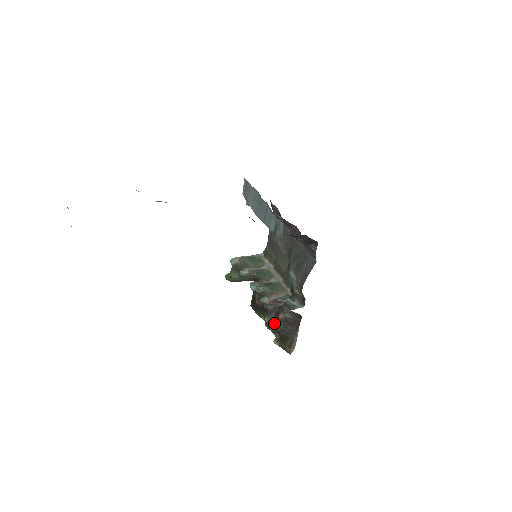
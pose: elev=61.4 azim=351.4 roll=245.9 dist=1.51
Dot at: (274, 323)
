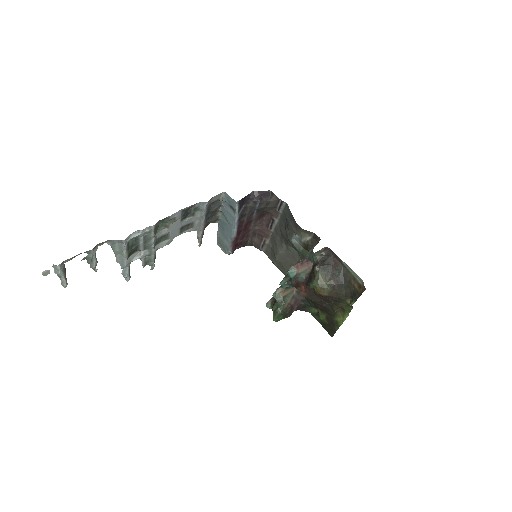
Dot at: (319, 279)
